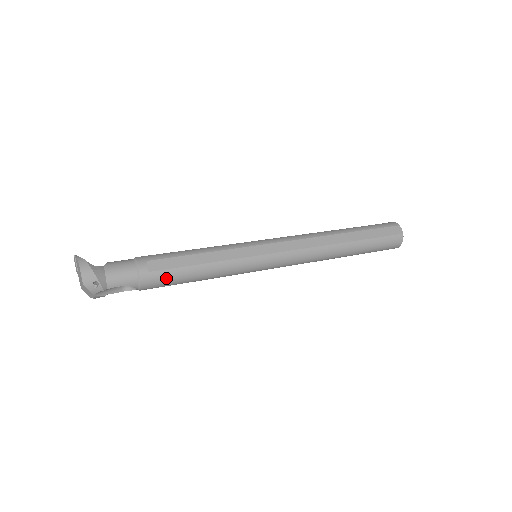
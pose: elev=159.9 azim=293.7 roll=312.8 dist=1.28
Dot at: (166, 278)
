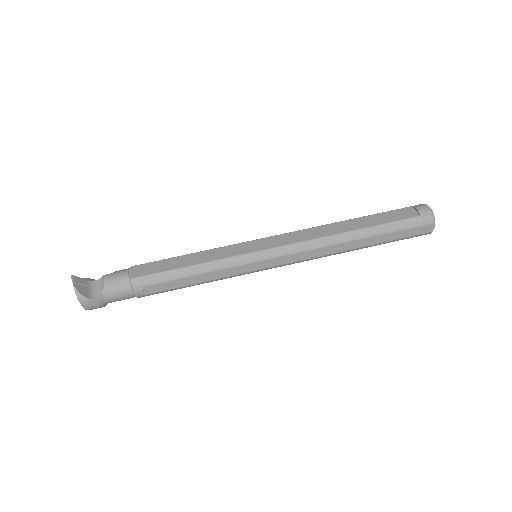
Dot at: (162, 292)
